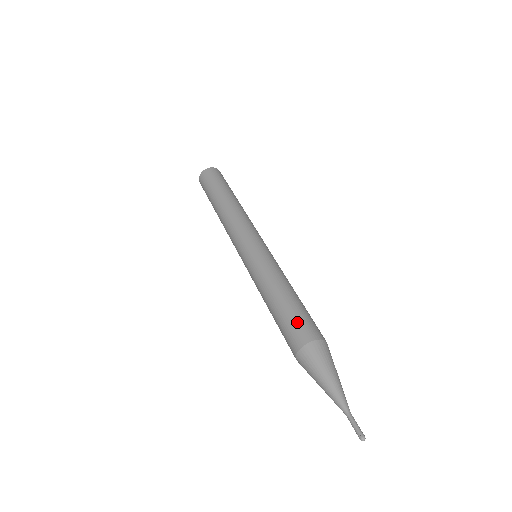
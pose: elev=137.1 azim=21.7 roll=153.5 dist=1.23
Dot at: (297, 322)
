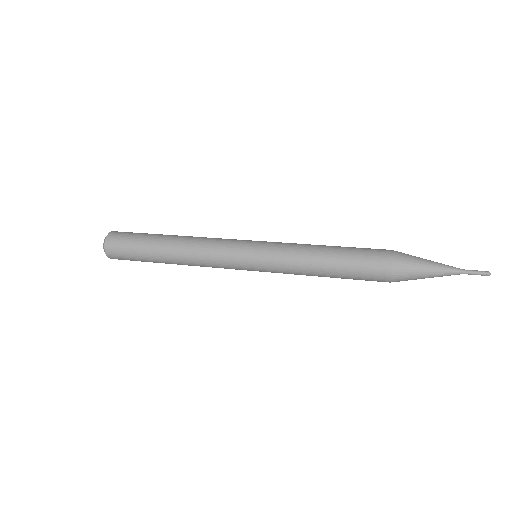
Dot at: occluded
